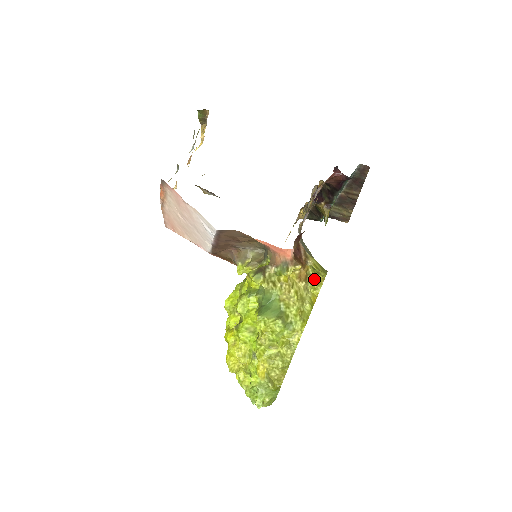
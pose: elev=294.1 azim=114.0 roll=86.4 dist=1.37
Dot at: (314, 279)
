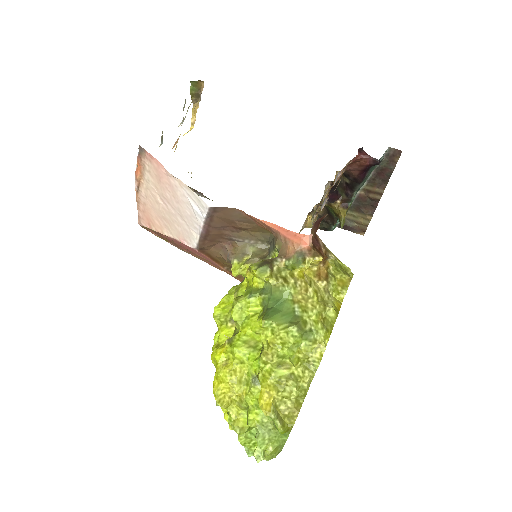
Dot at: (337, 280)
